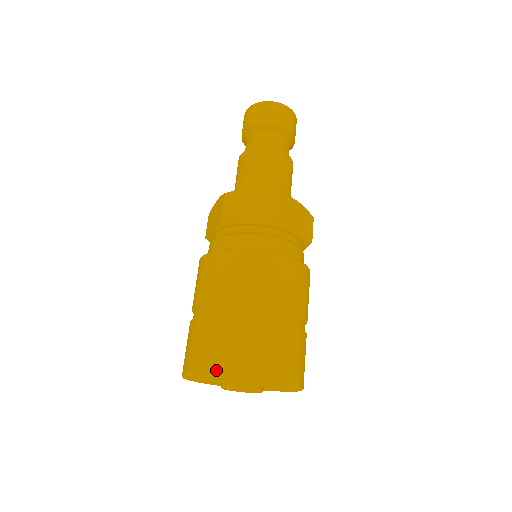
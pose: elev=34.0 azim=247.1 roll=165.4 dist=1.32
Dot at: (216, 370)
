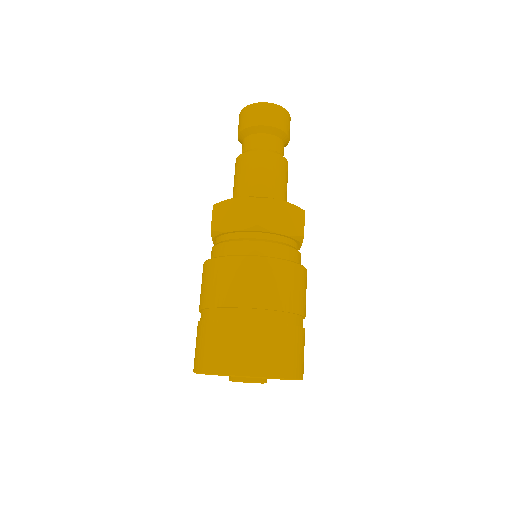
Dot at: (265, 372)
